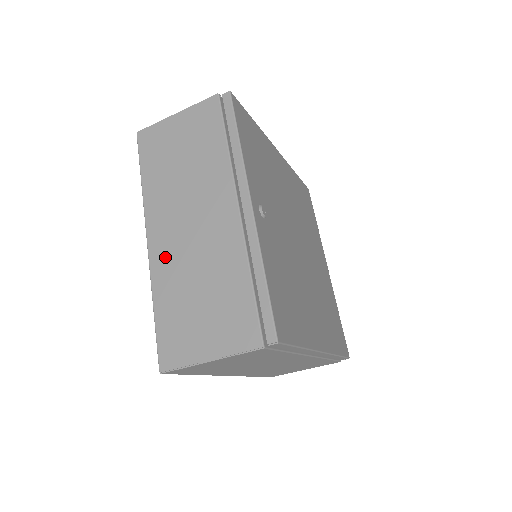
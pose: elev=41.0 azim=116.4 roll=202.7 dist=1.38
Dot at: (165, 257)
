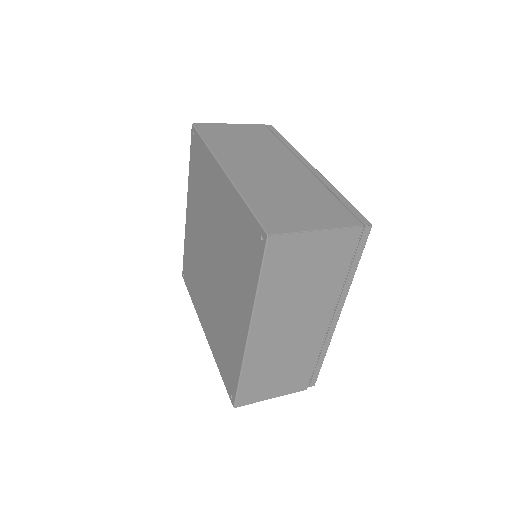
Dot at: (262, 348)
